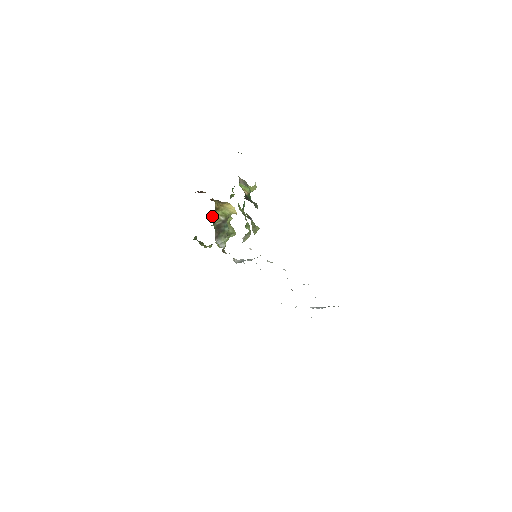
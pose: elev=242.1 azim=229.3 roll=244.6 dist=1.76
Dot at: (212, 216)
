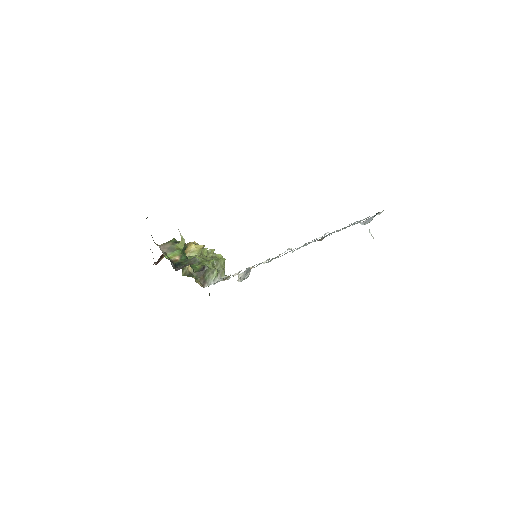
Dot at: (184, 273)
